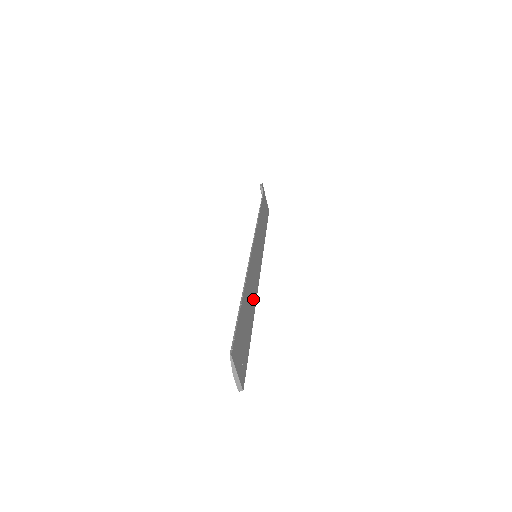
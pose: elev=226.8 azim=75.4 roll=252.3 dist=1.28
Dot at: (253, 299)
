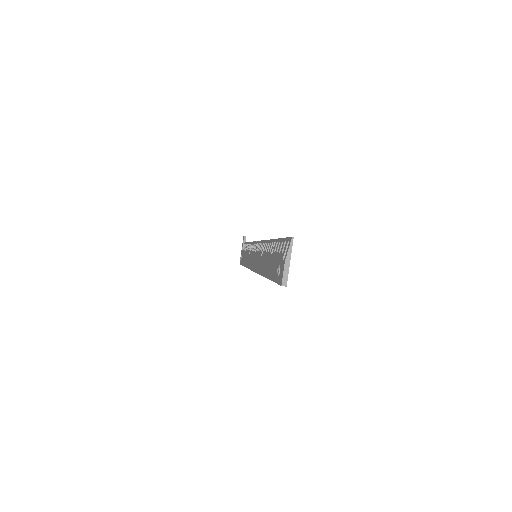
Dot at: occluded
